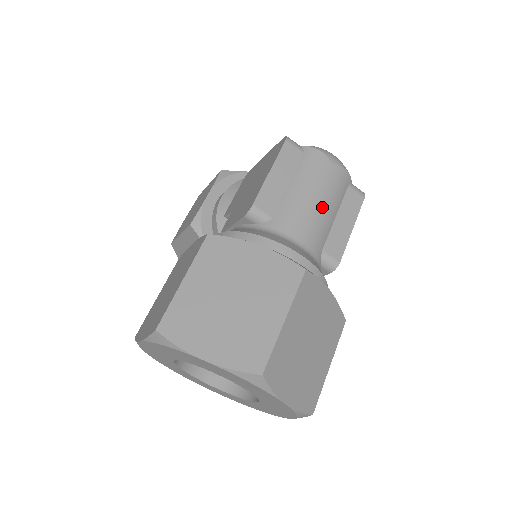
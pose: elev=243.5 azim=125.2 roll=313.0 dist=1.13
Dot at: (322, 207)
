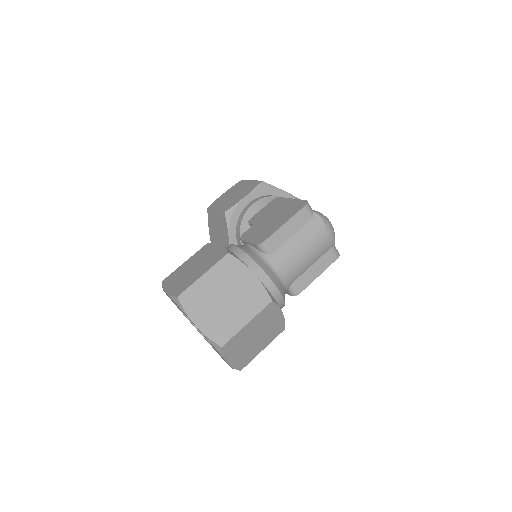
Dot at: (305, 258)
